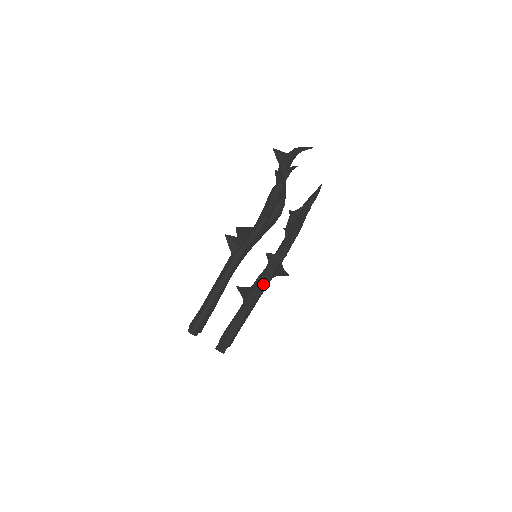
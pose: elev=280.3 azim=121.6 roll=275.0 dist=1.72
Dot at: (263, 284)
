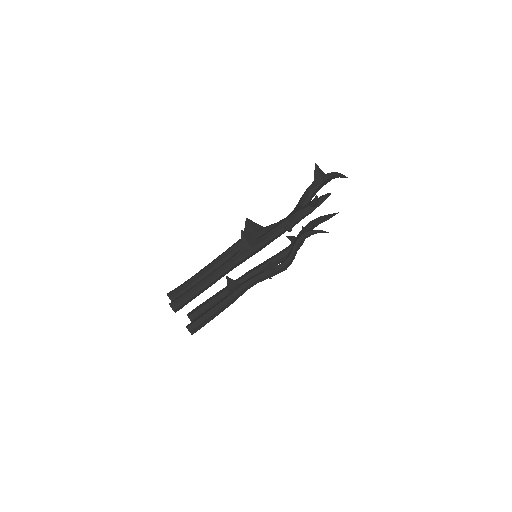
Dot at: occluded
